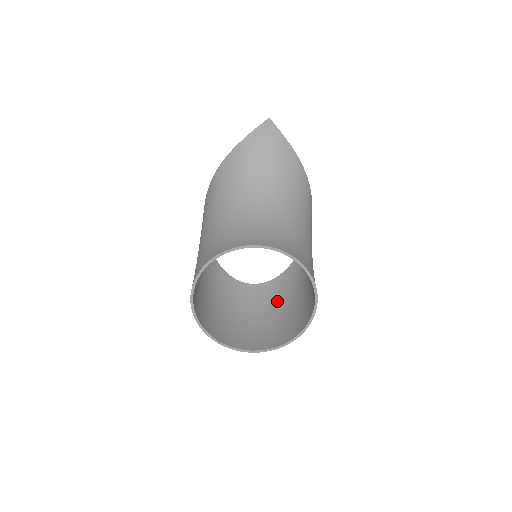
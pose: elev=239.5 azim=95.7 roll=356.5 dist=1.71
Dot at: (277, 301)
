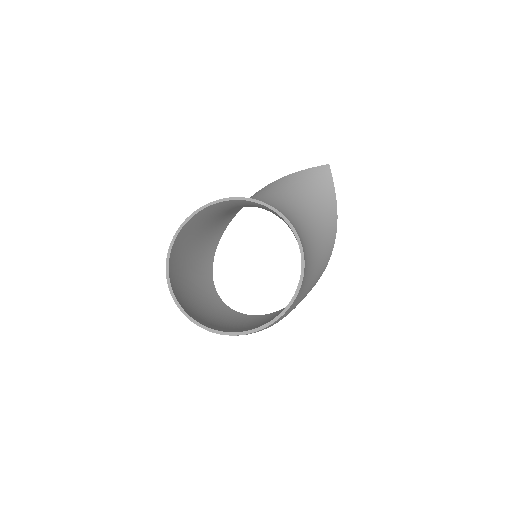
Dot at: (248, 324)
